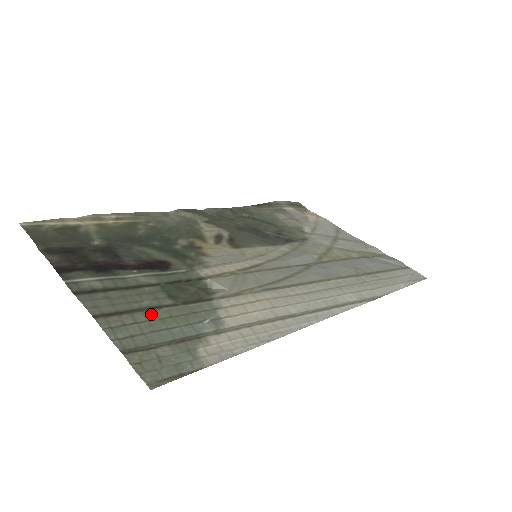
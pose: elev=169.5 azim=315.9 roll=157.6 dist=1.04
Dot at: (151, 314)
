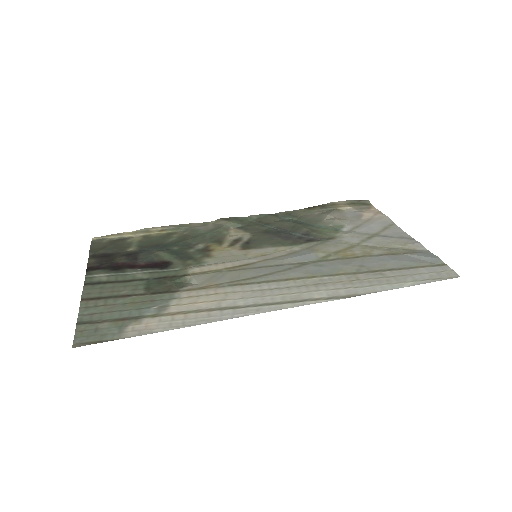
Dot at: (120, 300)
